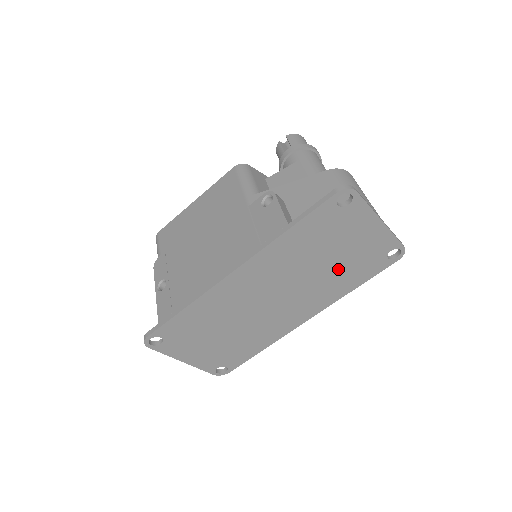
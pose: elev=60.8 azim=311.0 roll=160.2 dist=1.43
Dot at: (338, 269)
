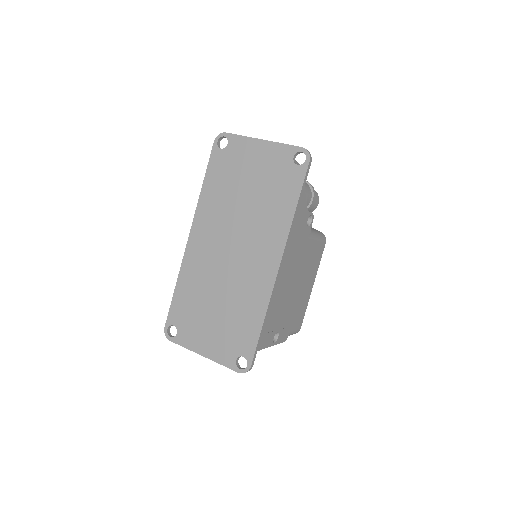
Dot at: (263, 197)
